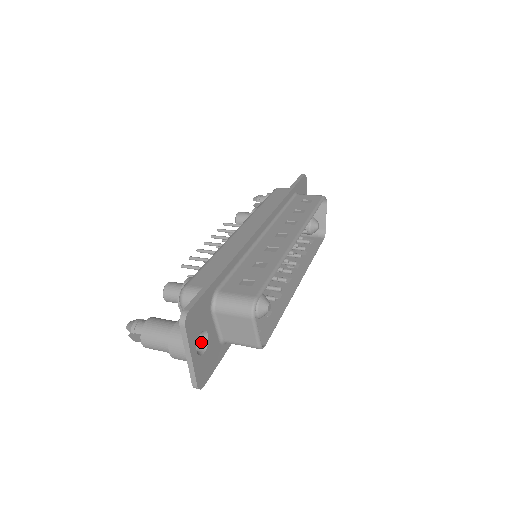
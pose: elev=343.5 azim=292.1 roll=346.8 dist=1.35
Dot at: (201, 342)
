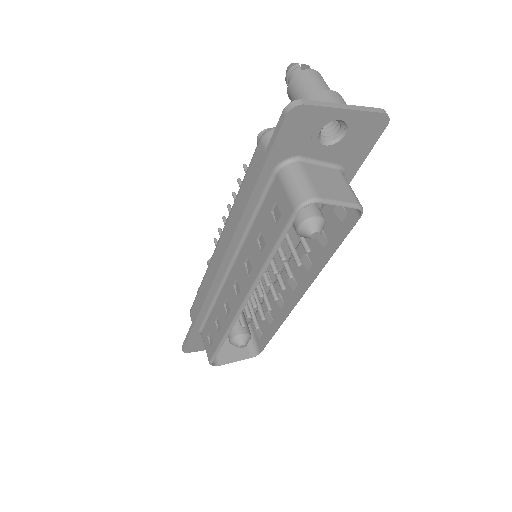
Dot at: occluded
